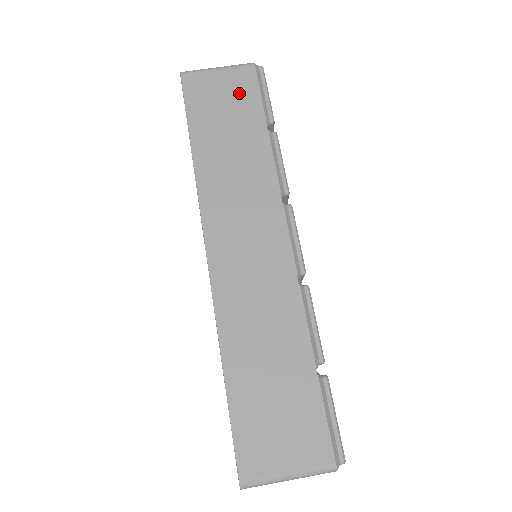
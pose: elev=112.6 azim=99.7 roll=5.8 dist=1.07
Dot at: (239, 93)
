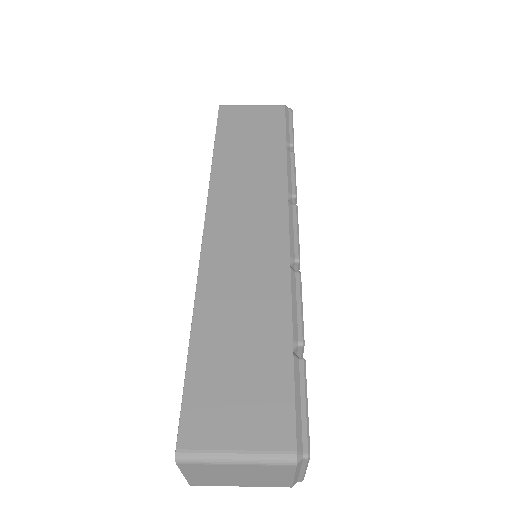
Dot at: (266, 122)
